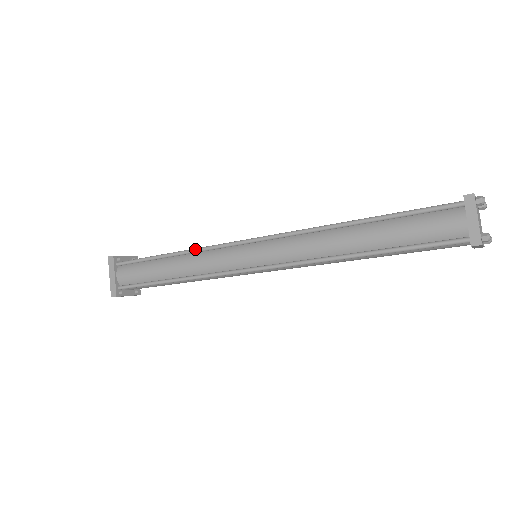
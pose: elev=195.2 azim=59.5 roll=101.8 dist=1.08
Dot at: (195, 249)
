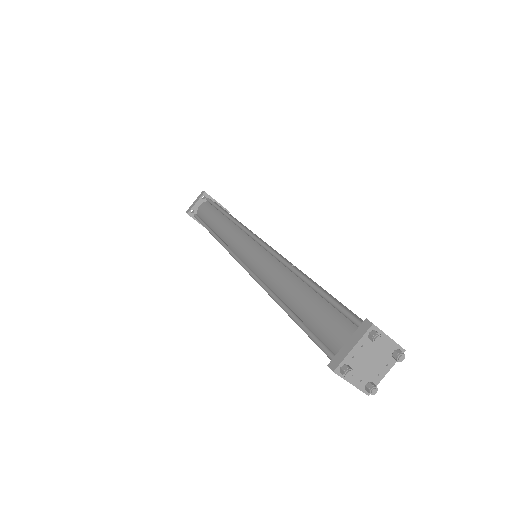
Dot at: occluded
